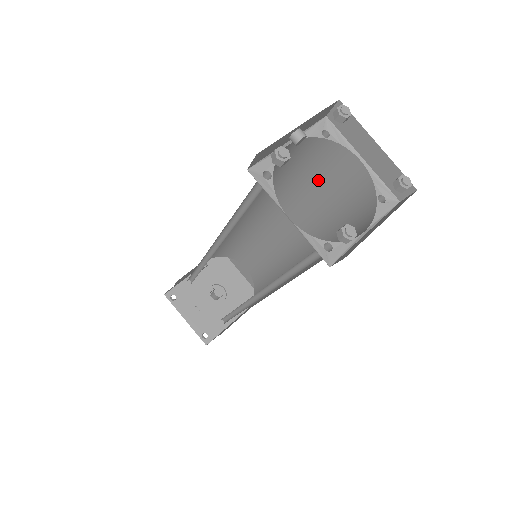
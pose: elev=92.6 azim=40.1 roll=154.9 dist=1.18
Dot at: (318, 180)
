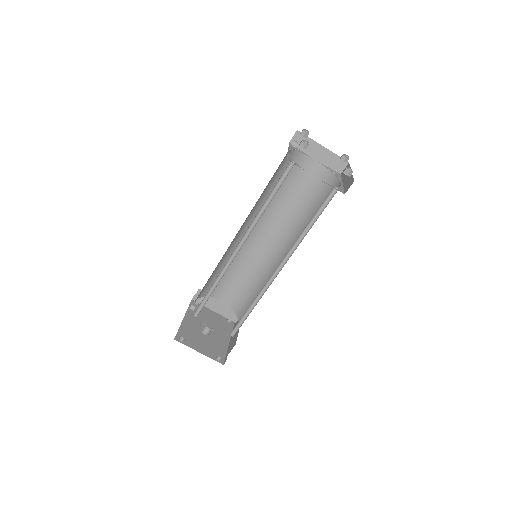
Dot at: (288, 185)
